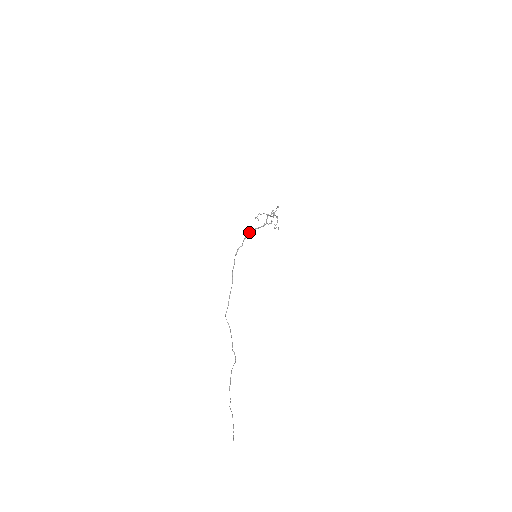
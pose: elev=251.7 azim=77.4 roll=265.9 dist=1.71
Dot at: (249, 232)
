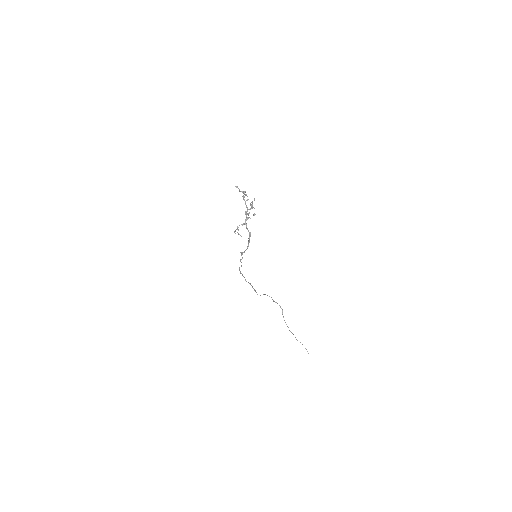
Dot at: occluded
